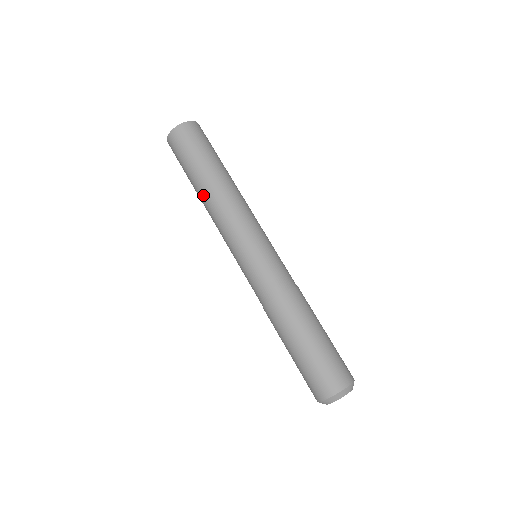
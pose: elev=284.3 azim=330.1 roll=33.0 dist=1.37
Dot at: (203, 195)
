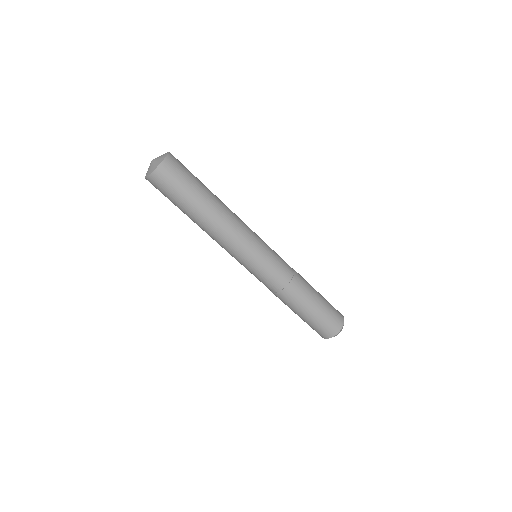
Dot at: occluded
